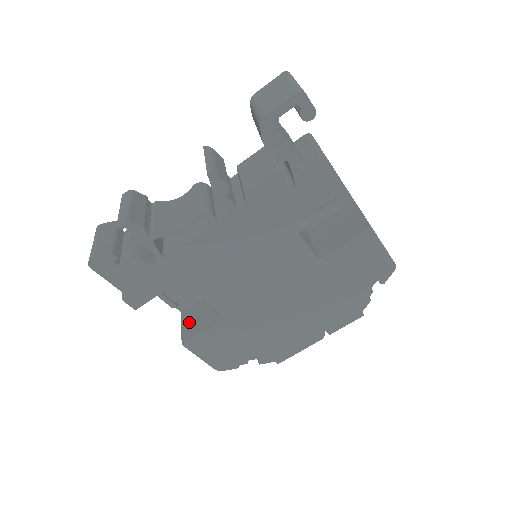
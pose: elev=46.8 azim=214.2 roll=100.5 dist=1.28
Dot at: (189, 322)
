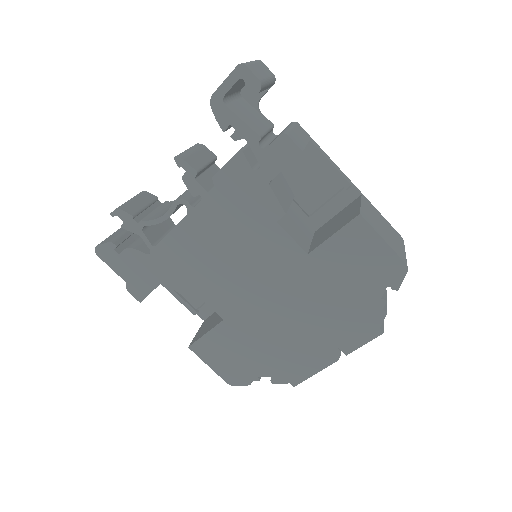
Dot at: (203, 328)
